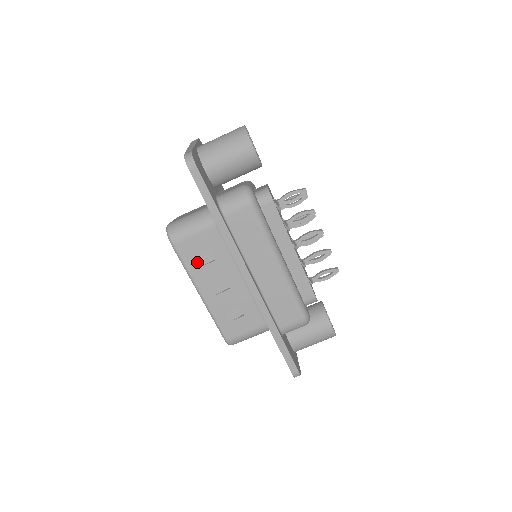
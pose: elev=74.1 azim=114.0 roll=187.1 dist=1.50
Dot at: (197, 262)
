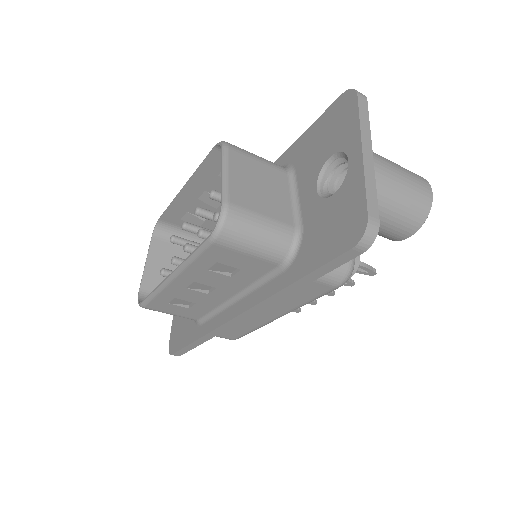
Dot at: (211, 266)
